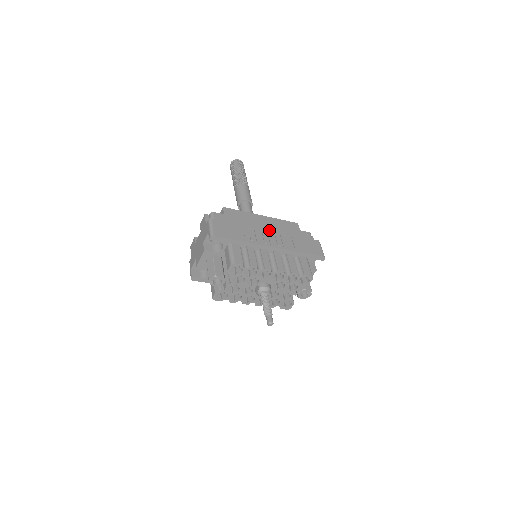
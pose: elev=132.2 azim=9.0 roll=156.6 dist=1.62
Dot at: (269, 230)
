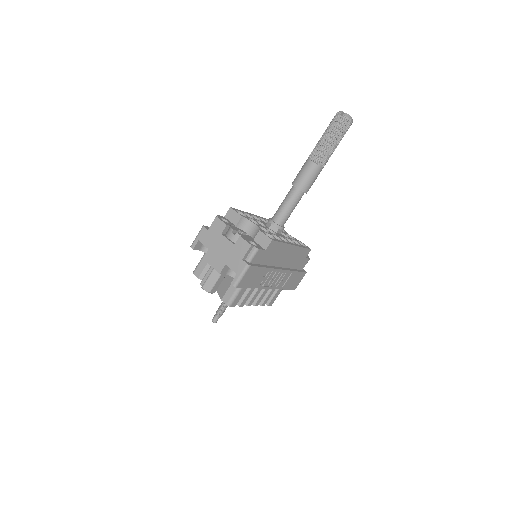
Dot at: (283, 270)
